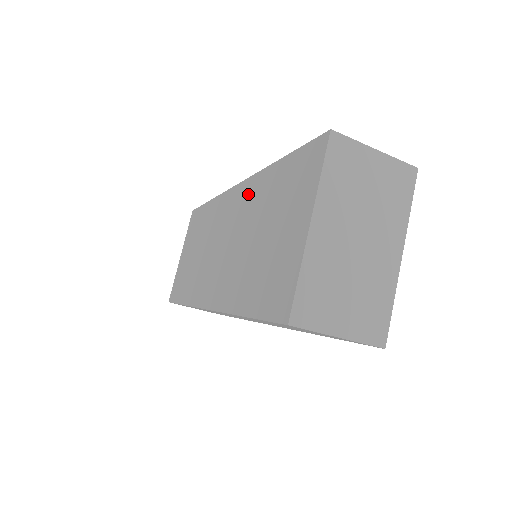
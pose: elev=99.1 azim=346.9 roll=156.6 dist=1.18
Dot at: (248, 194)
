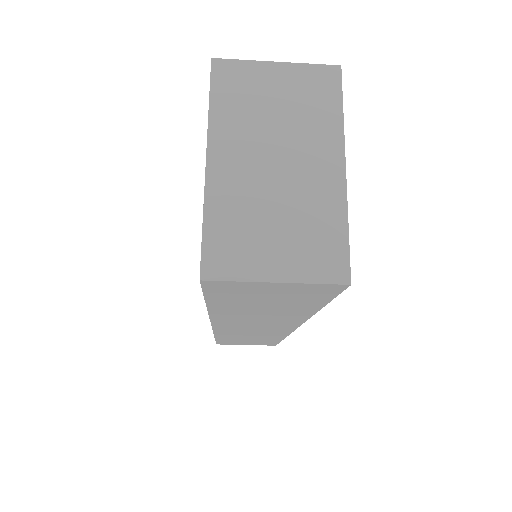
Dot at: occluded
